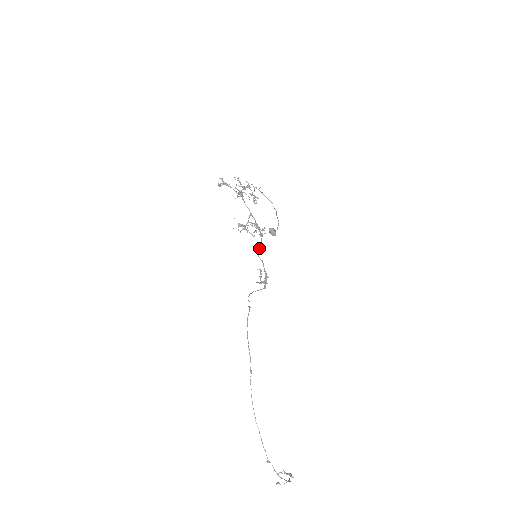
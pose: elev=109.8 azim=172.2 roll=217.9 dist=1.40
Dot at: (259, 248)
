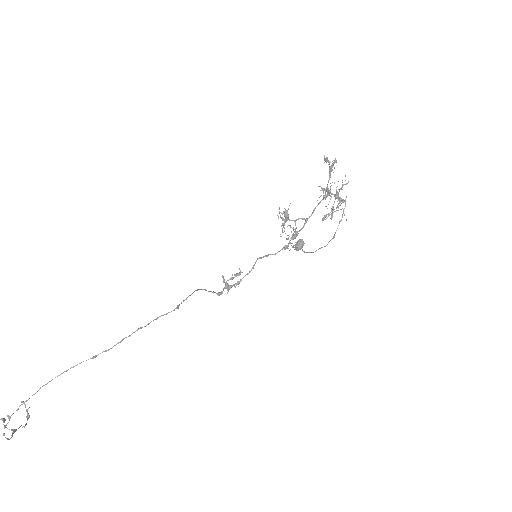
Dot at: (268, 254)
